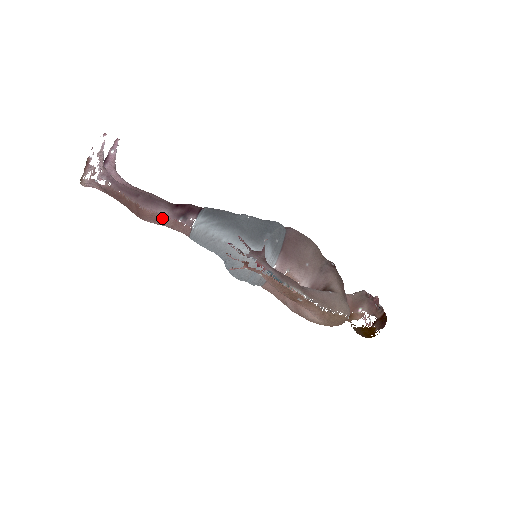
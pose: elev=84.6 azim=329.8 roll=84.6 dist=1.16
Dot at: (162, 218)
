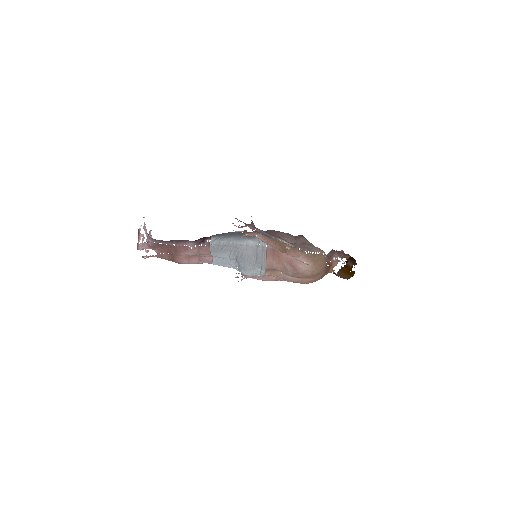
Dot at: occluded
